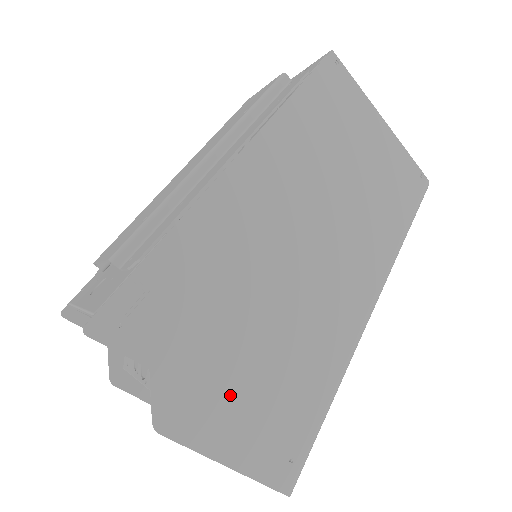
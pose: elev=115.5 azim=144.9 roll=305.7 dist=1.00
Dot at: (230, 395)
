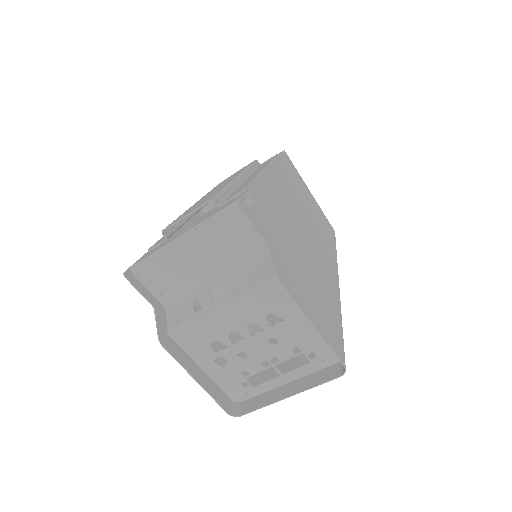
Dot at: (303, 284)
